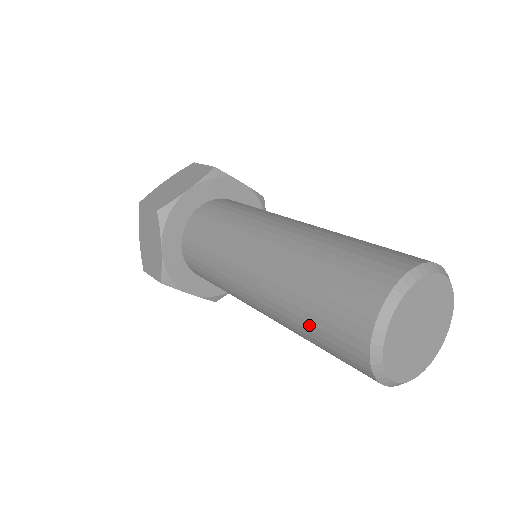
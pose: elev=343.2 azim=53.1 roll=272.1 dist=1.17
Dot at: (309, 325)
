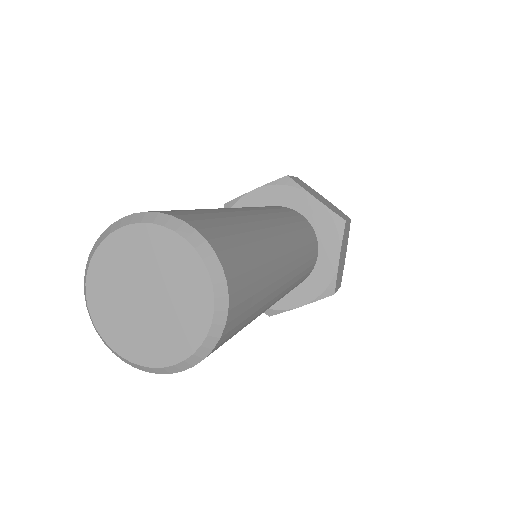
Dot at: occluded
